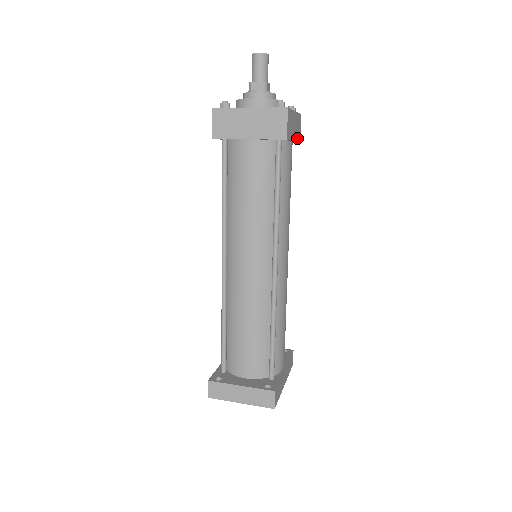
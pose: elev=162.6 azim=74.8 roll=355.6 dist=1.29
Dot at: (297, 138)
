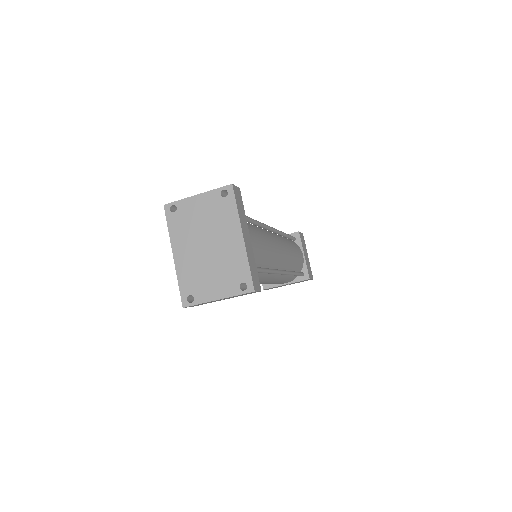
Dot at: (307, 268)
